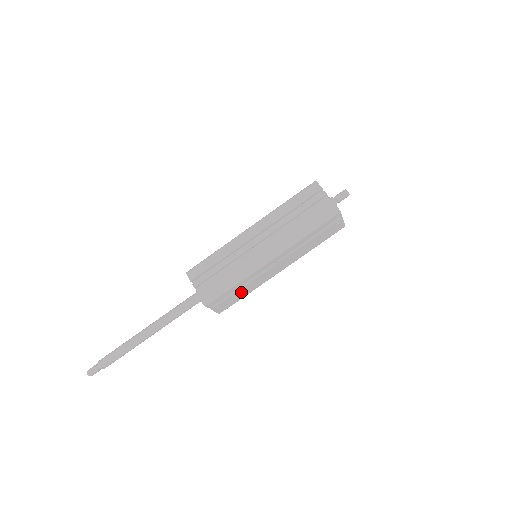
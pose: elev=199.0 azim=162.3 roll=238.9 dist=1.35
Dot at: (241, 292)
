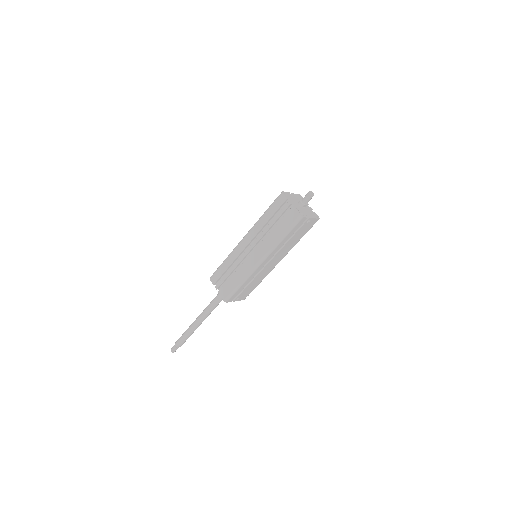
Dot at: (252, 285)
